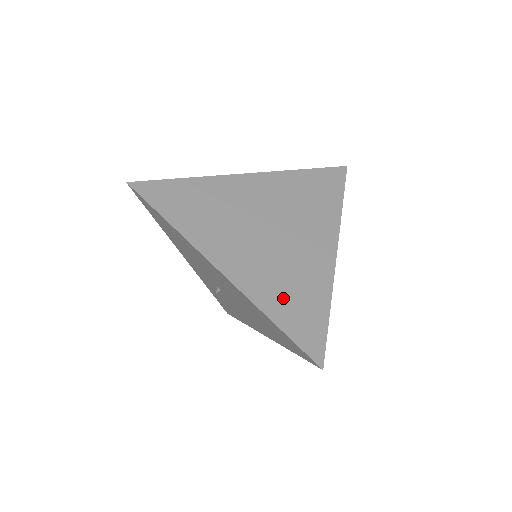
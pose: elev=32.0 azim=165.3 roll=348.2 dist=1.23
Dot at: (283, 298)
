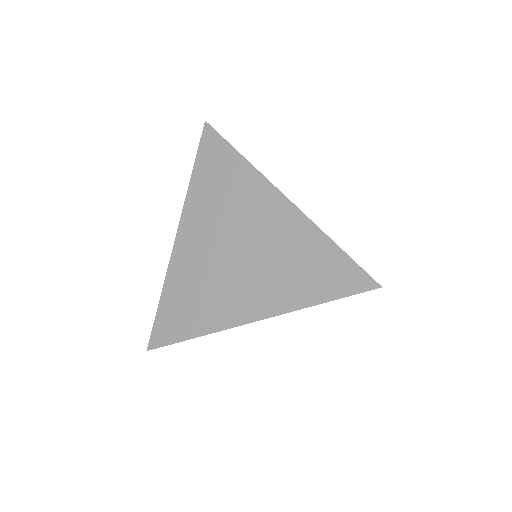
Dot at: (302, 281)
